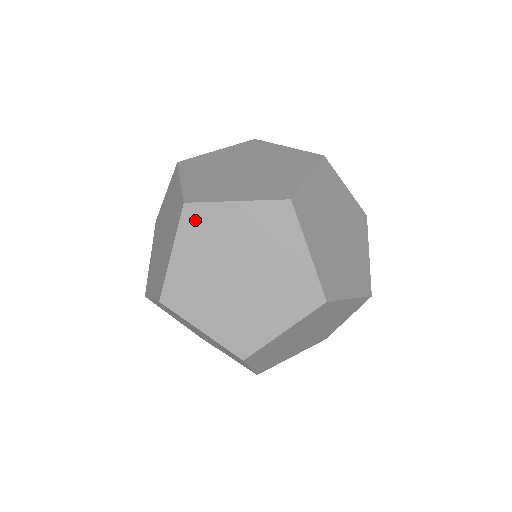
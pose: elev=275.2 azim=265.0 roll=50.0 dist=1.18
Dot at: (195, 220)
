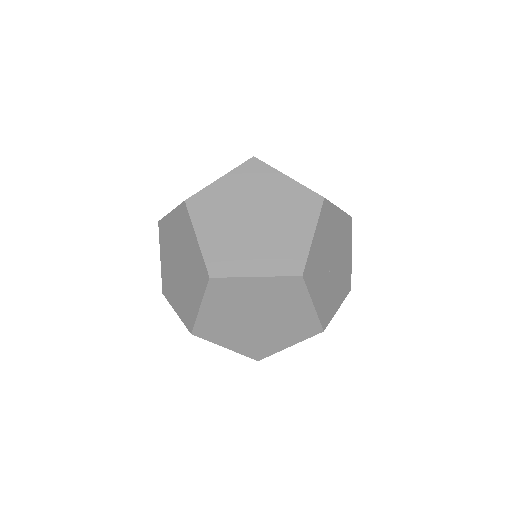
Dot at: occluded
